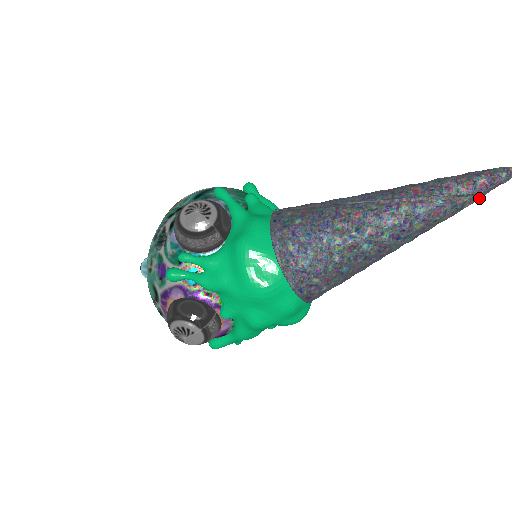
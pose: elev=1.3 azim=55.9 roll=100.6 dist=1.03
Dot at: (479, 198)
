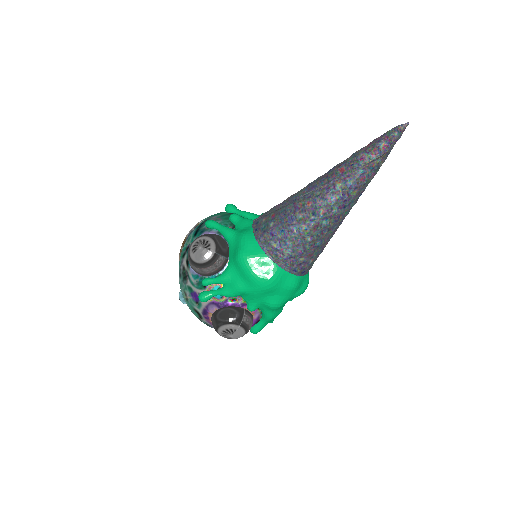
Dot at: (387, 155)
